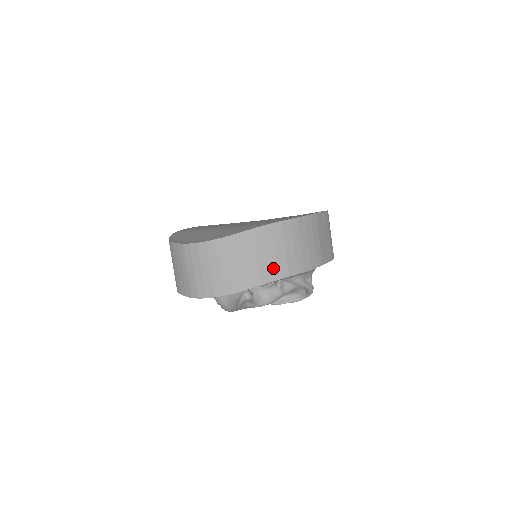
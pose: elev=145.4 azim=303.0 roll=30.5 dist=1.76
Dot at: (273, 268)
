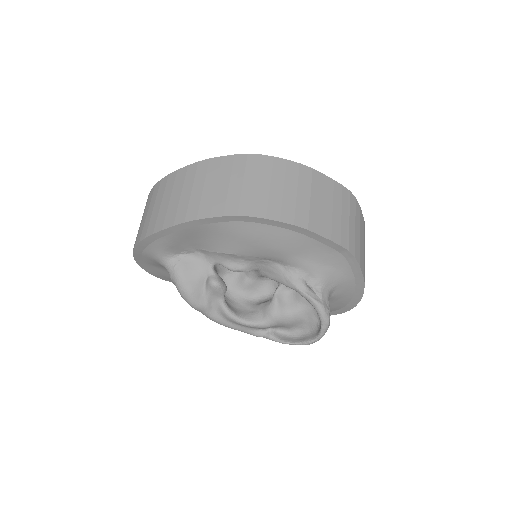
Dot at: (218, 202)
